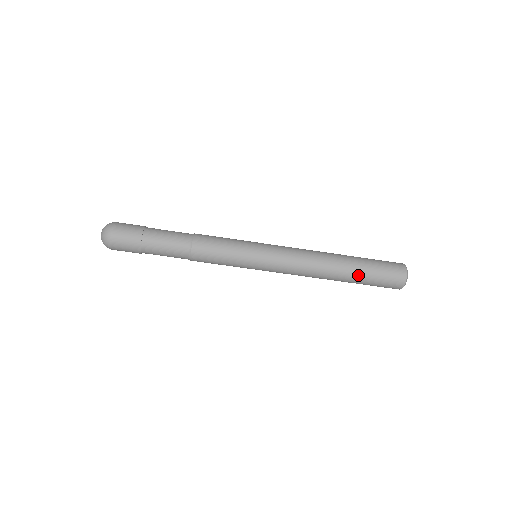
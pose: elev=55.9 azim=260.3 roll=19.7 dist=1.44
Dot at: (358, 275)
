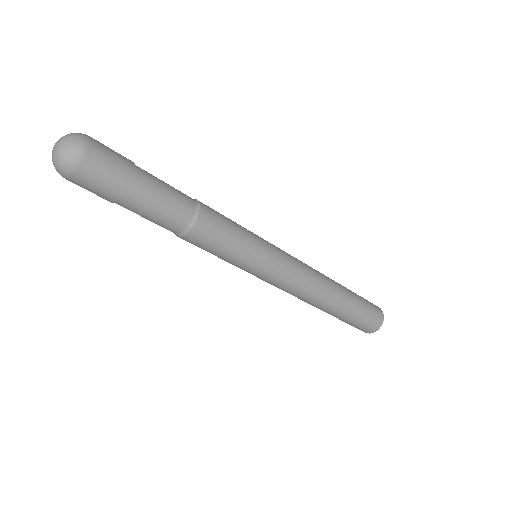
Dot at: (345, 314)
